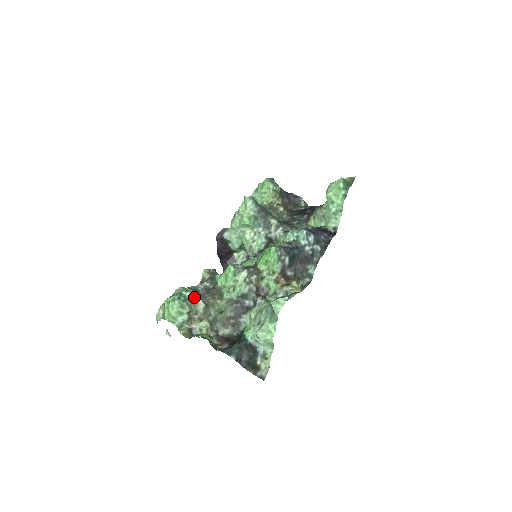
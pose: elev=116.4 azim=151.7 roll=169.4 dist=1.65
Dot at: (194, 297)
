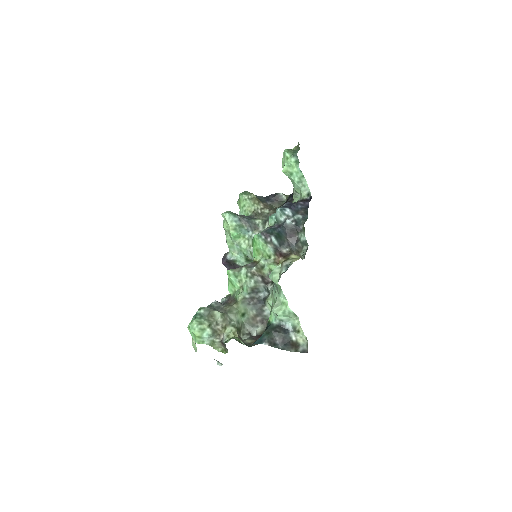
Dot at: (209, 311)
